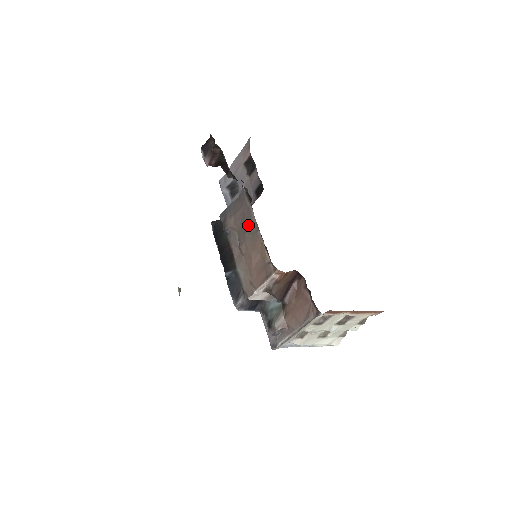
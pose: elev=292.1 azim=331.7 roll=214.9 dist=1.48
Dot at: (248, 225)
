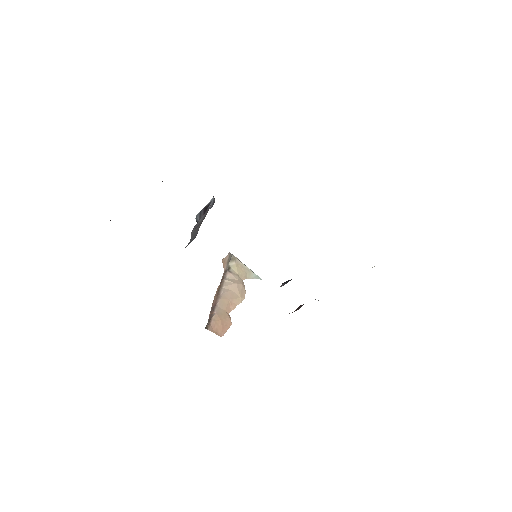
Dot at: occluded
